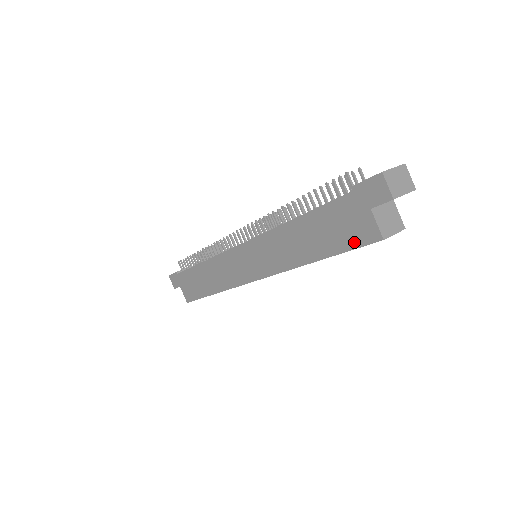
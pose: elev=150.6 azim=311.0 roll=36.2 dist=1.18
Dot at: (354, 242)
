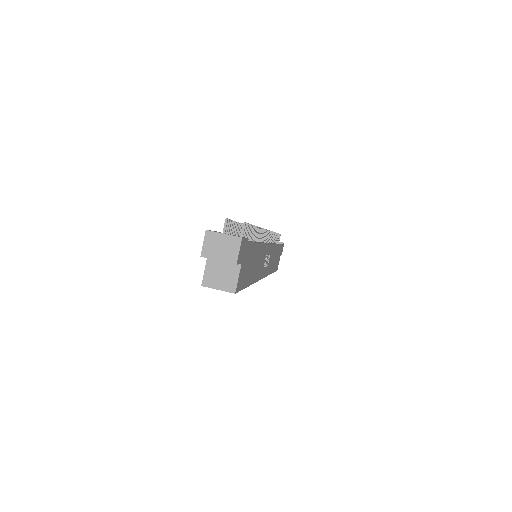
Dot at: occluded
